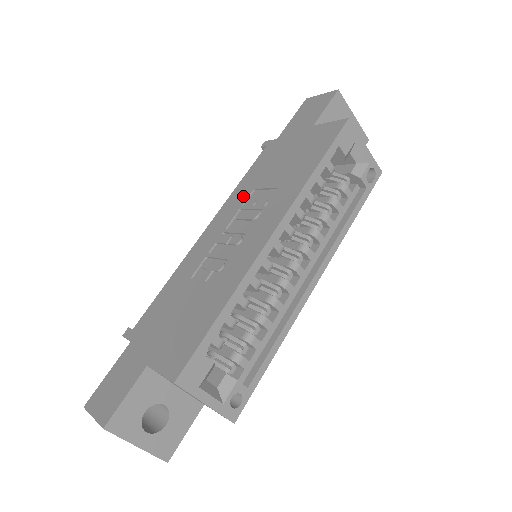
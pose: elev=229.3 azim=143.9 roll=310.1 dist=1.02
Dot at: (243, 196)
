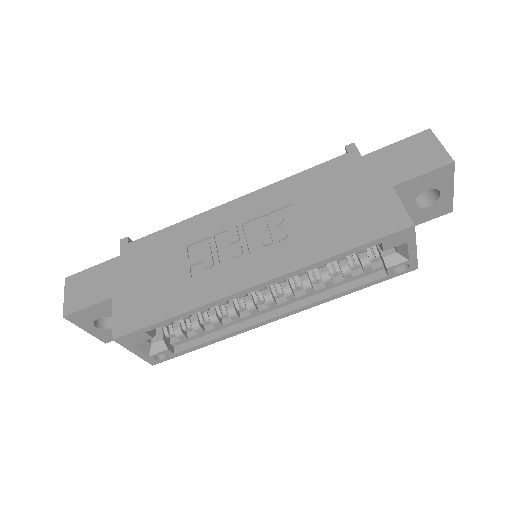
Dot at: (281, 200)
